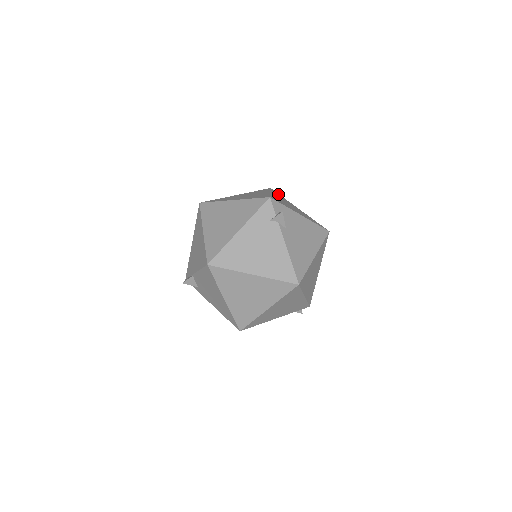
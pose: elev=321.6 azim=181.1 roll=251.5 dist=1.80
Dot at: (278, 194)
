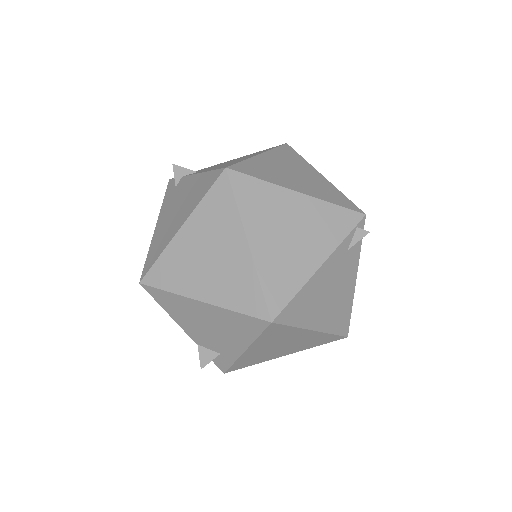
Dot at: occluded
